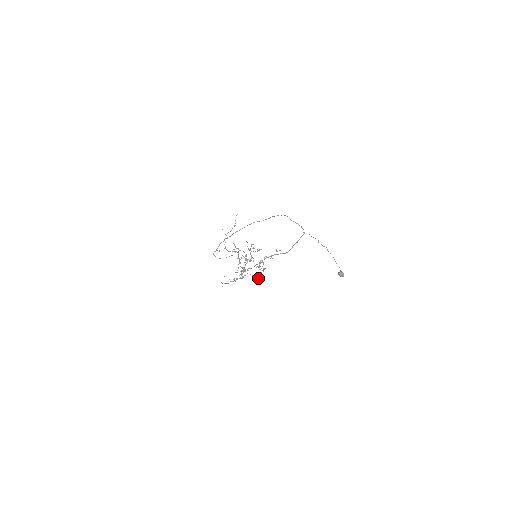
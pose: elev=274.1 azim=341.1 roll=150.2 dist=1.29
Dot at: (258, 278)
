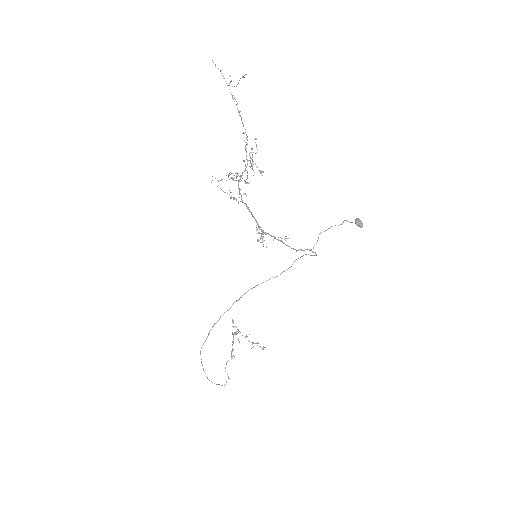
Dot at: occluded
